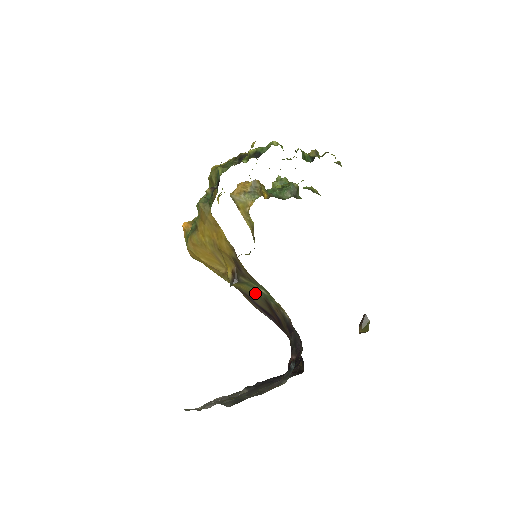
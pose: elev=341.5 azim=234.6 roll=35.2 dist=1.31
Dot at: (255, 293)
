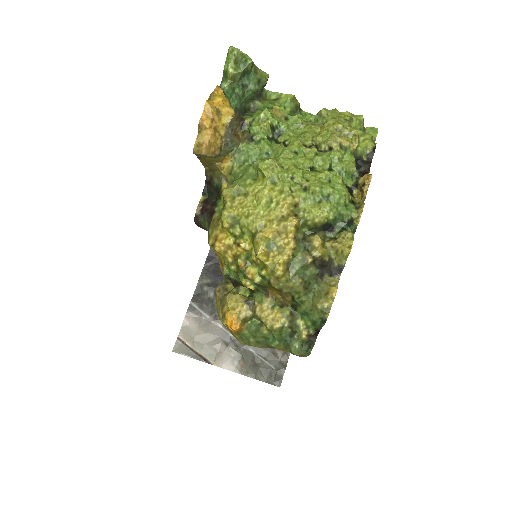
Dot at: occluded
